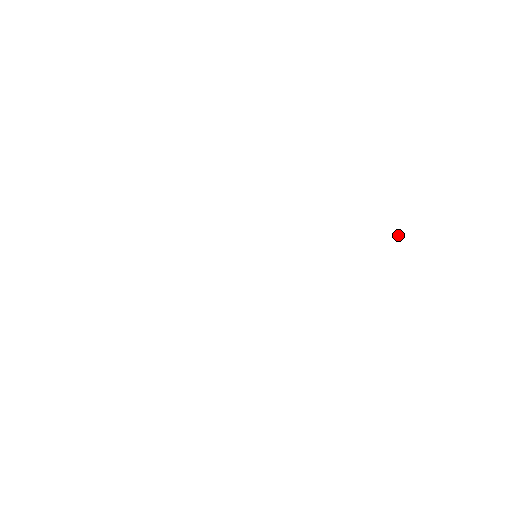
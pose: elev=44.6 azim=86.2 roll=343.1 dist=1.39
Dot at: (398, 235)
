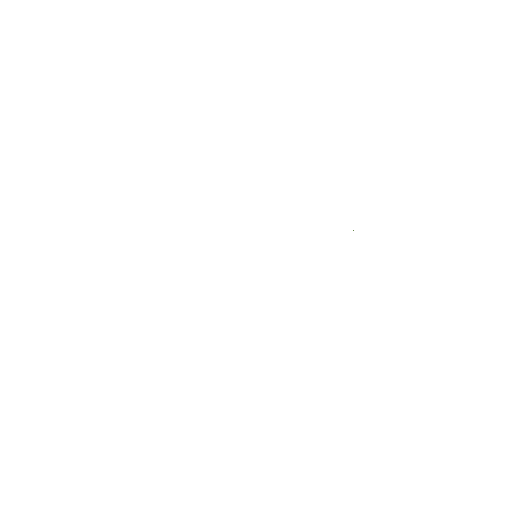
Dot at: (353, 230)
